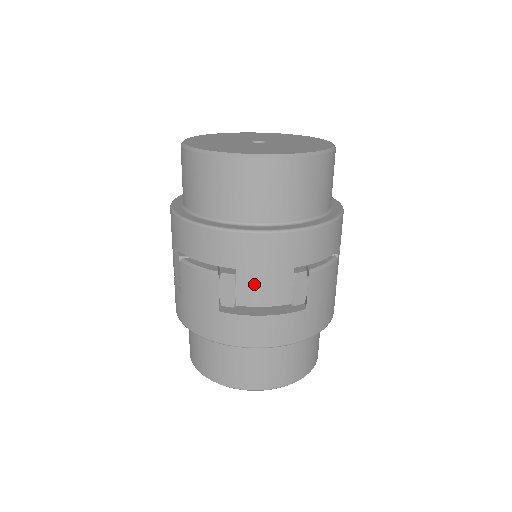
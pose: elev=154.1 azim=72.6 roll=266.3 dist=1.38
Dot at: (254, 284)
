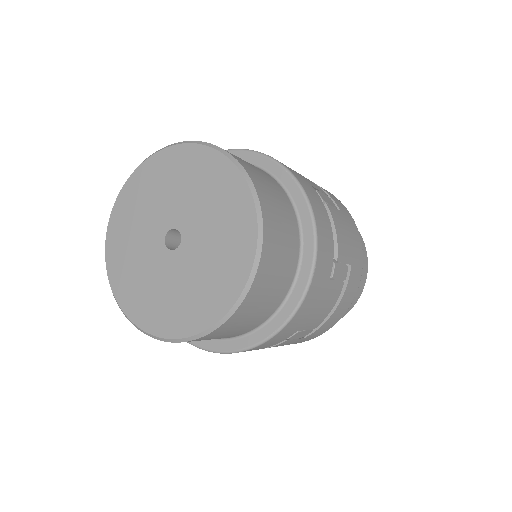
Dot at: occluded
